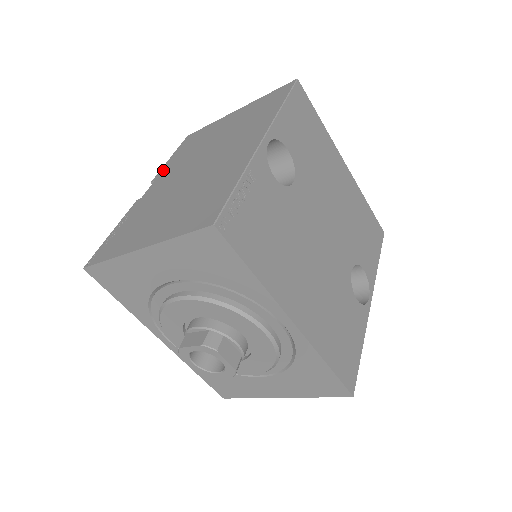
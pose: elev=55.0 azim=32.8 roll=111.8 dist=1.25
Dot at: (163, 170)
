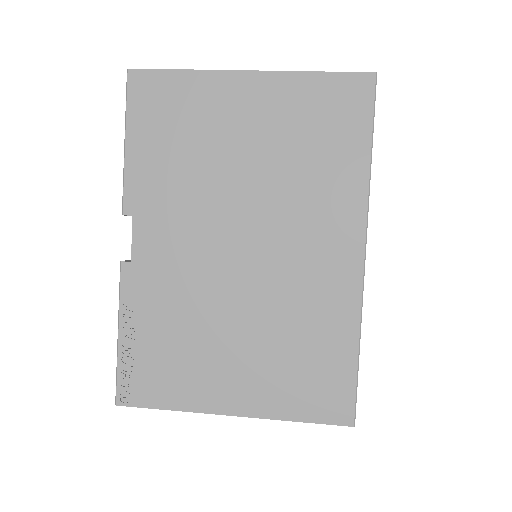
Dot at: (136, 189)
